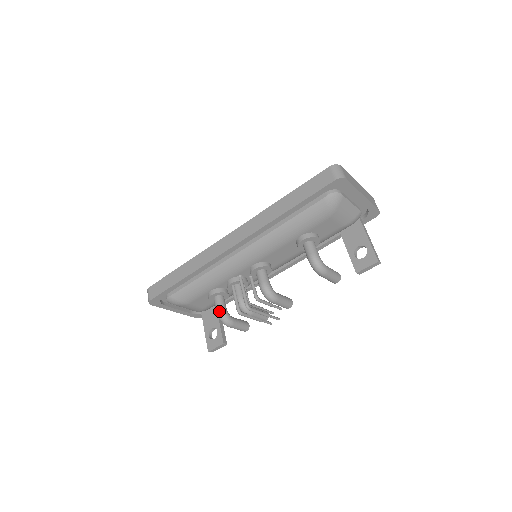
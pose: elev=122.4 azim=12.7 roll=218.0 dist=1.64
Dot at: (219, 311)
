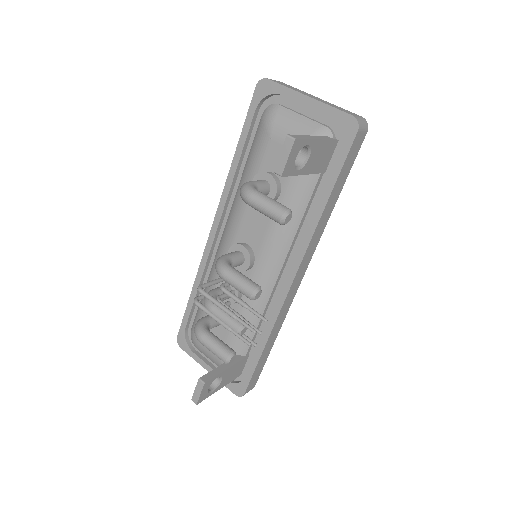
Dot at: occluded
